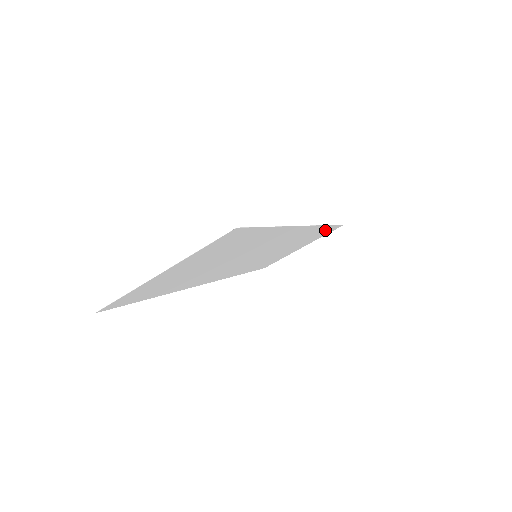
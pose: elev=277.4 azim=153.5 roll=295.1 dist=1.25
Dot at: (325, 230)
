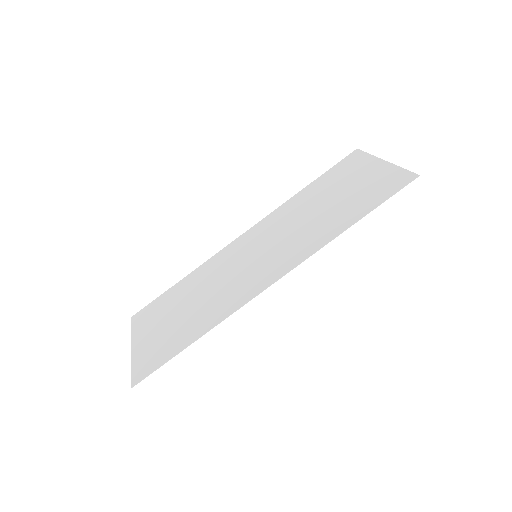
Dot at: (365, 205)
